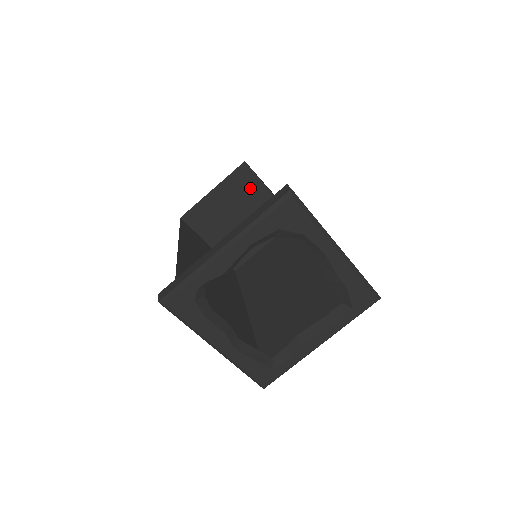
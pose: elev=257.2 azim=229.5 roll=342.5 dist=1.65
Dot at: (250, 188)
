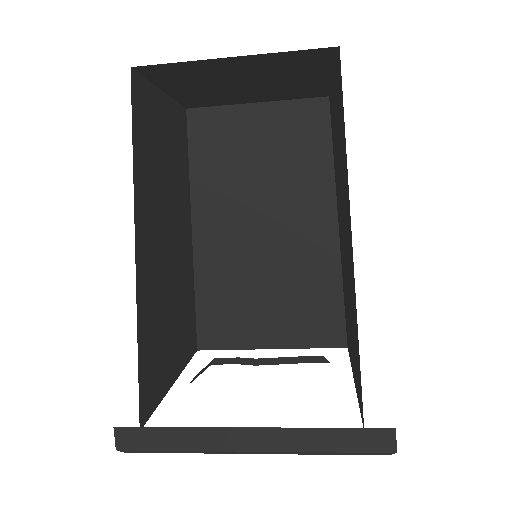
Dot at: (305, 67)
